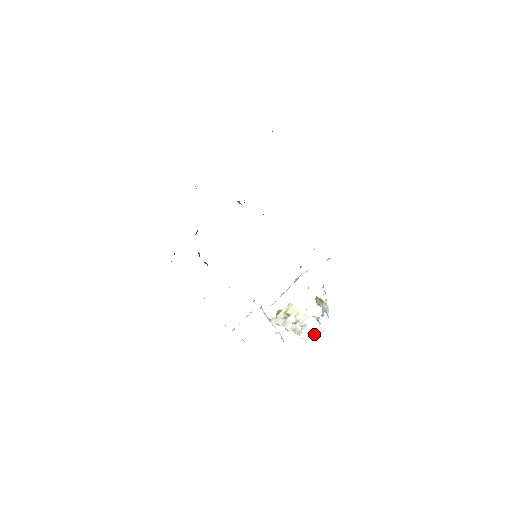
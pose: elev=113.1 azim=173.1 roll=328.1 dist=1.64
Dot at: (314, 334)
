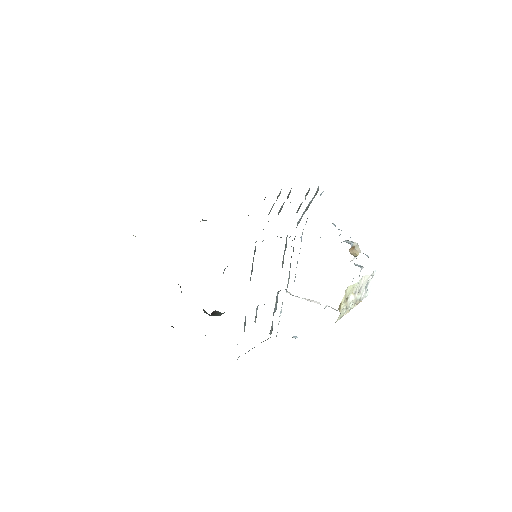
Dot at: (369, 285)
